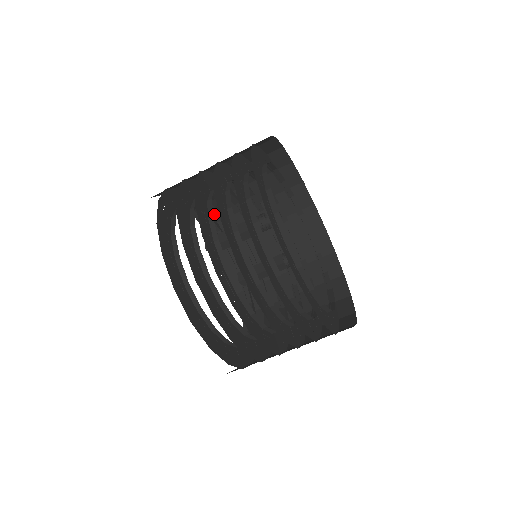
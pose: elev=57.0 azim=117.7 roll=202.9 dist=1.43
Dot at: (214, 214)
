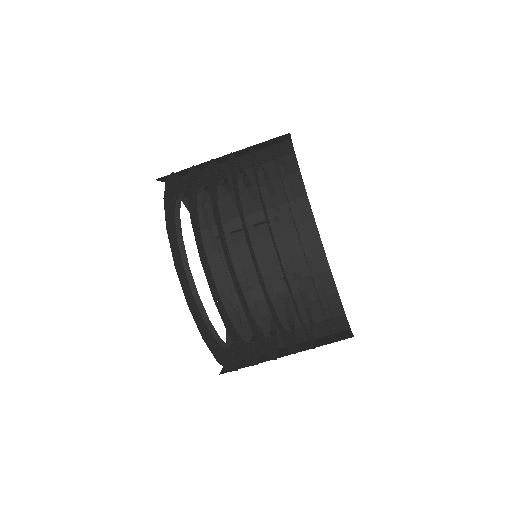
Dot at: occluded
